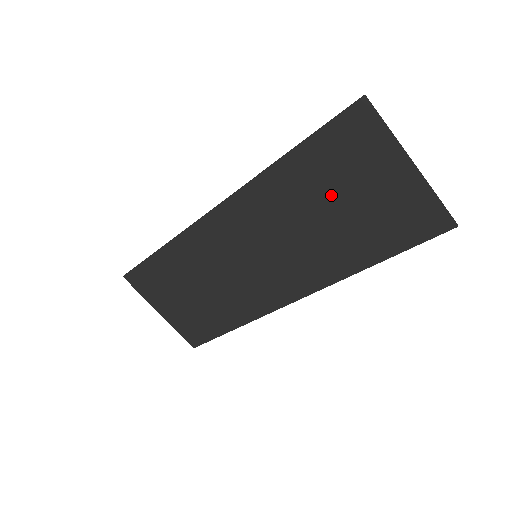
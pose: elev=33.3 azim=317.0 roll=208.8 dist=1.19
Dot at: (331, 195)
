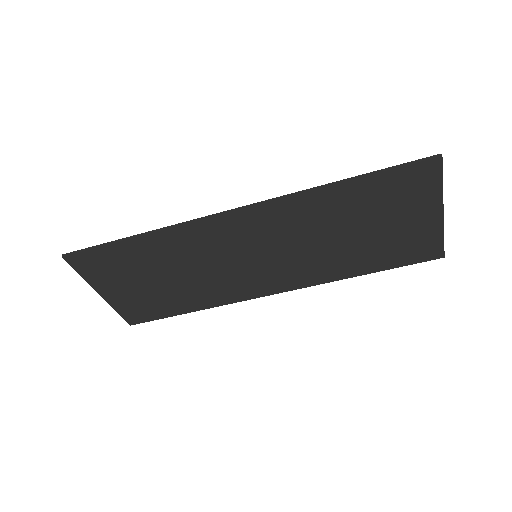
Dot at: (363, 221)
